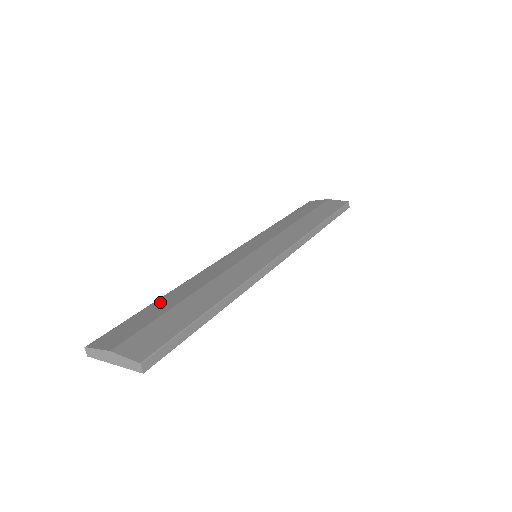
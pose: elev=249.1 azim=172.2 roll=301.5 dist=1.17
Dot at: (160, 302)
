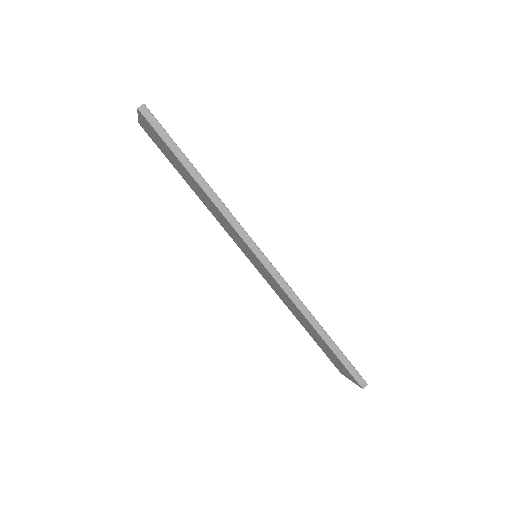
Dot at: occluded
